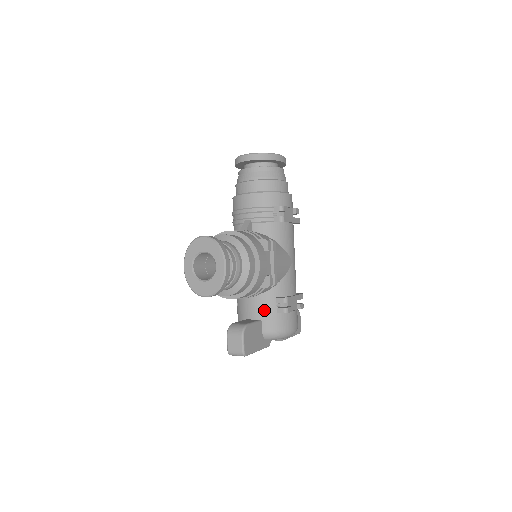
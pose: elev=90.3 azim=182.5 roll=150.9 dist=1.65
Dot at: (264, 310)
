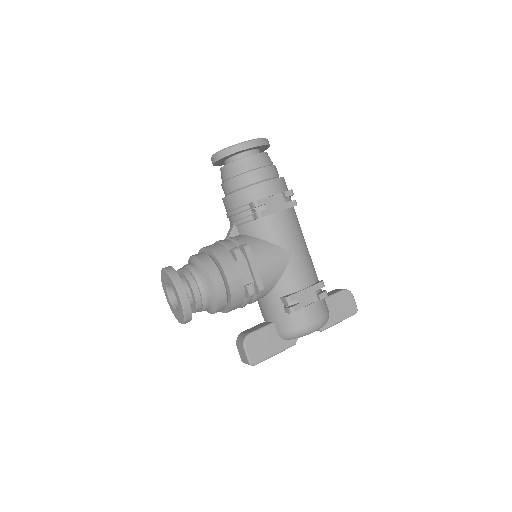
Dot at: (273, 312)
